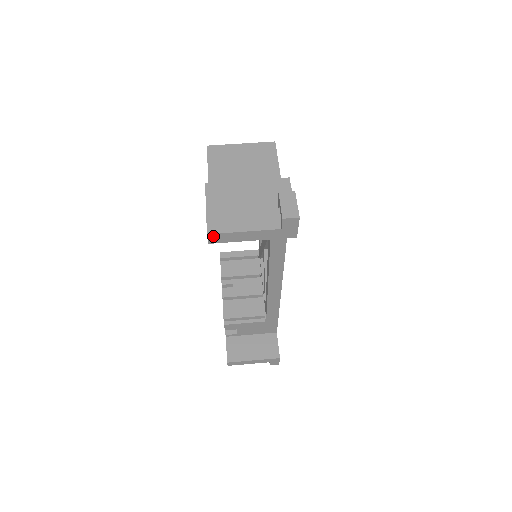
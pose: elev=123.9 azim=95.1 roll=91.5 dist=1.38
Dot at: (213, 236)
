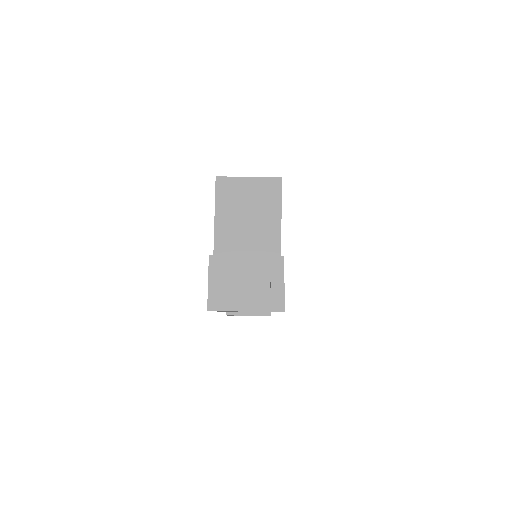
Dot at: occluded
